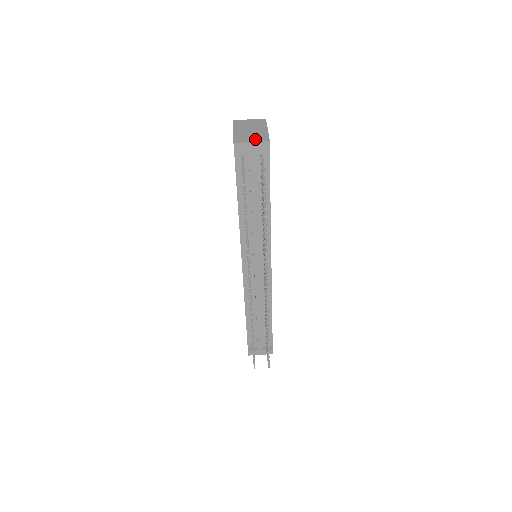
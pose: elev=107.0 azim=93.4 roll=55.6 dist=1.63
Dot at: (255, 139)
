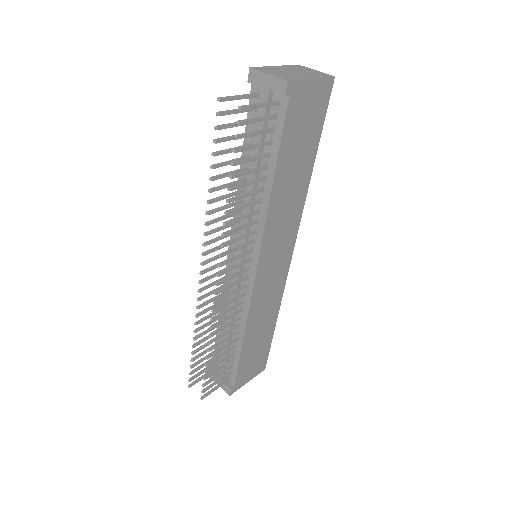
Dot at: (277, 74)
